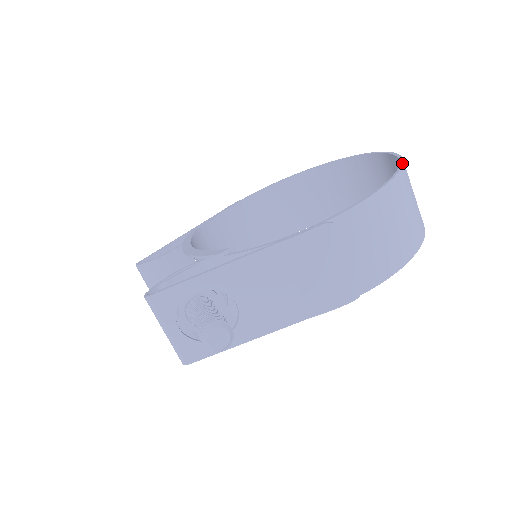
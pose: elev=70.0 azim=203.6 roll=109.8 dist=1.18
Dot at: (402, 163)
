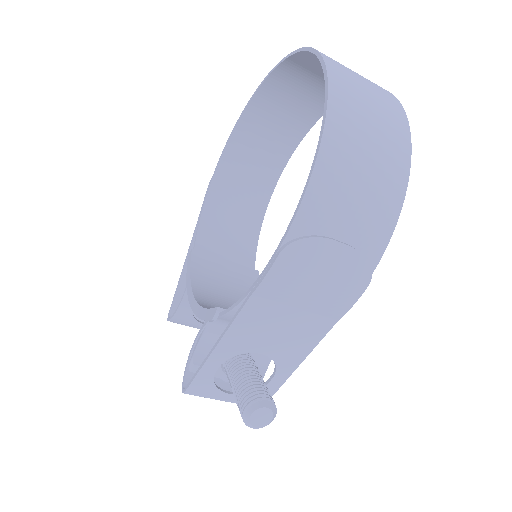
Dot at: (327, 83)
